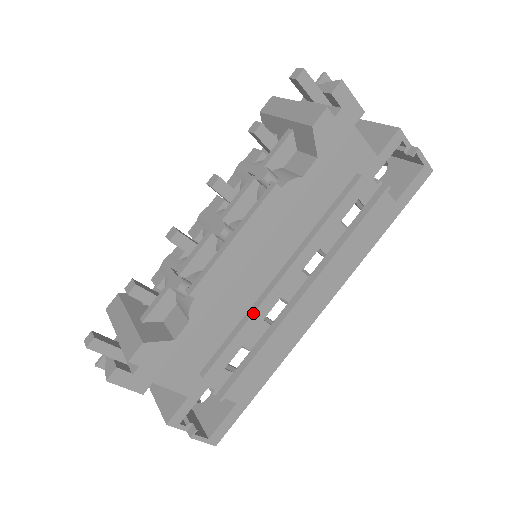
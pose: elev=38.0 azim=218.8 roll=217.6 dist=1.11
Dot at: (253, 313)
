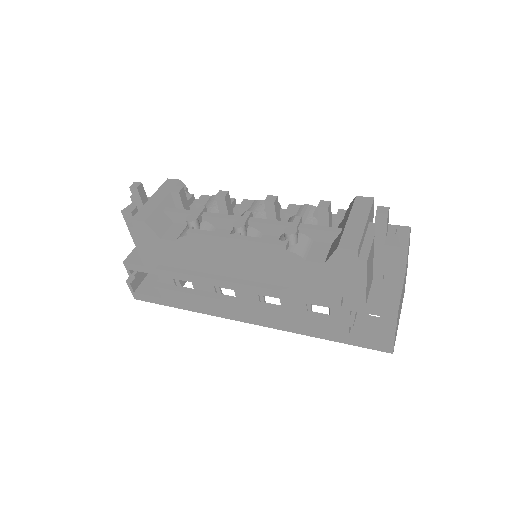
Dot at: (209, 278)
